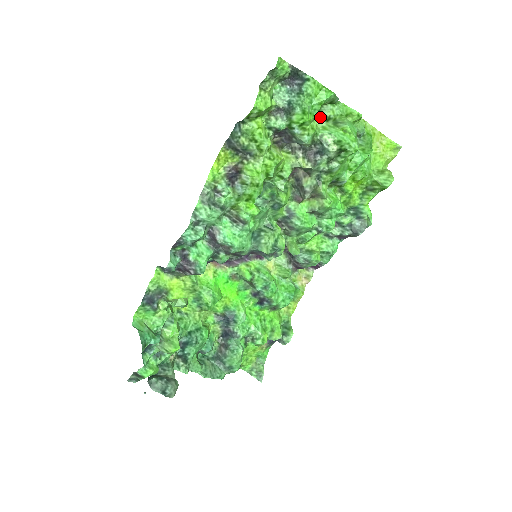
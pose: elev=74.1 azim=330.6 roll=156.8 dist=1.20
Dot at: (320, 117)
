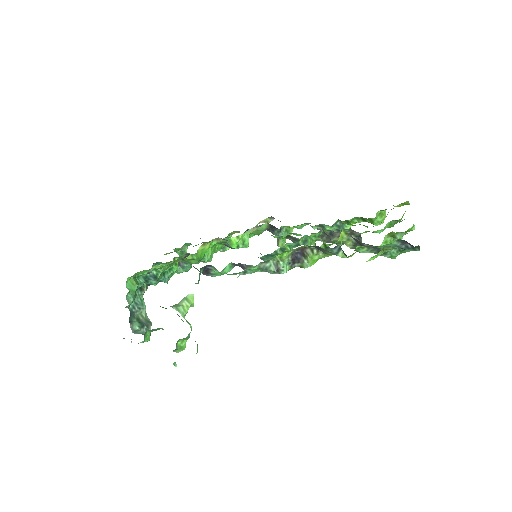
Dot at: (392, 234)
